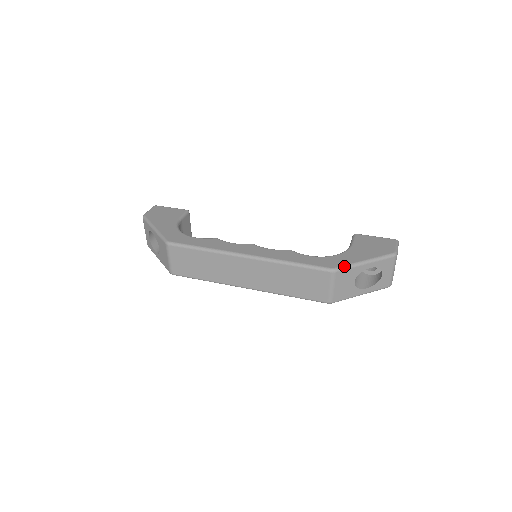
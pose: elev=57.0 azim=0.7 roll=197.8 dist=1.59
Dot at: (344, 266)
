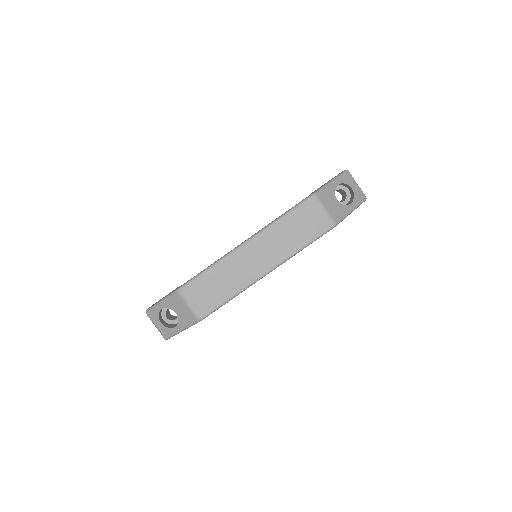
Dot at: (319, 189)
